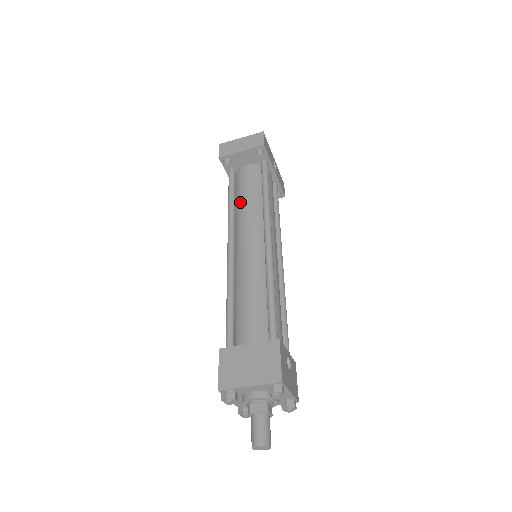
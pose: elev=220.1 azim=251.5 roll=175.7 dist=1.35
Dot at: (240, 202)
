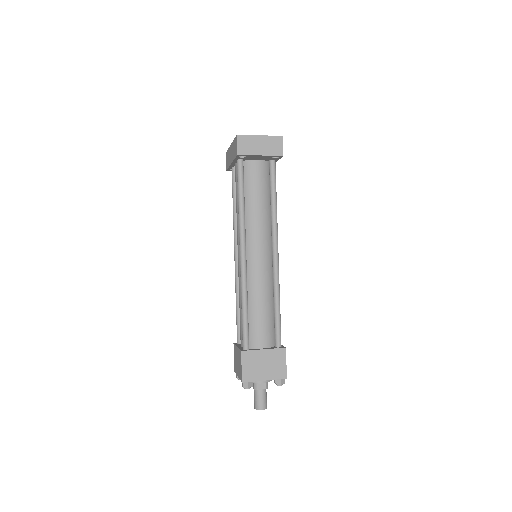
Dot at: (250, 205)
